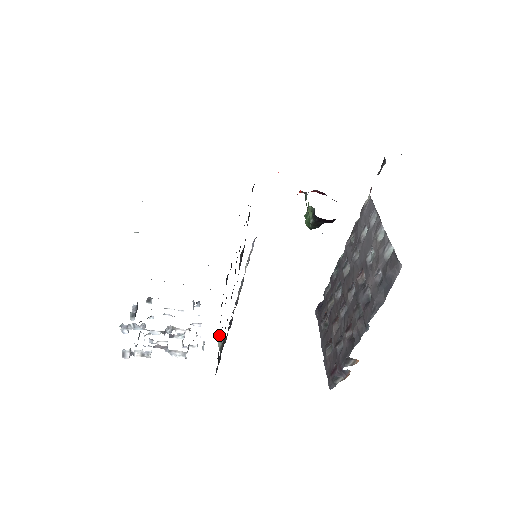
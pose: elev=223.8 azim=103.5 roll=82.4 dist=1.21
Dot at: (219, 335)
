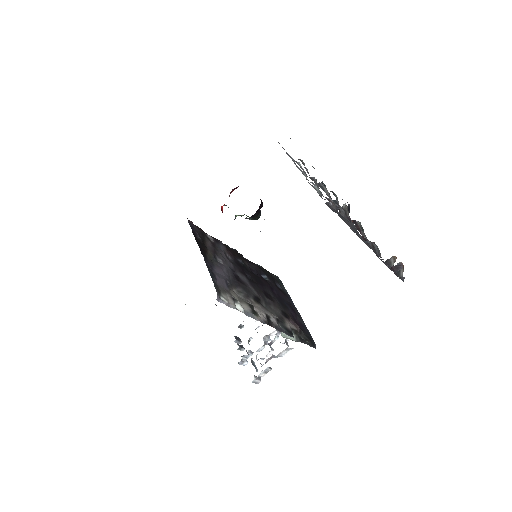
Dot at: occluded
